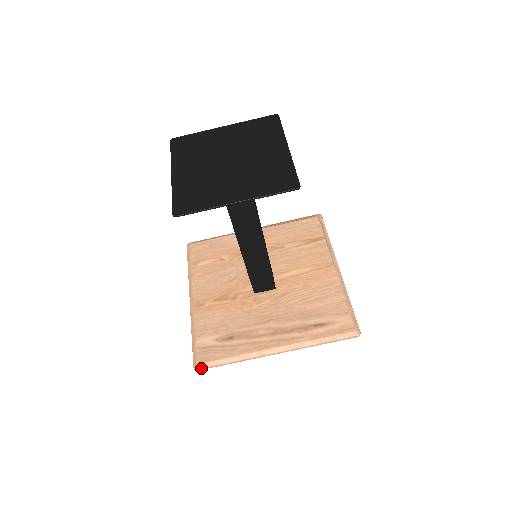
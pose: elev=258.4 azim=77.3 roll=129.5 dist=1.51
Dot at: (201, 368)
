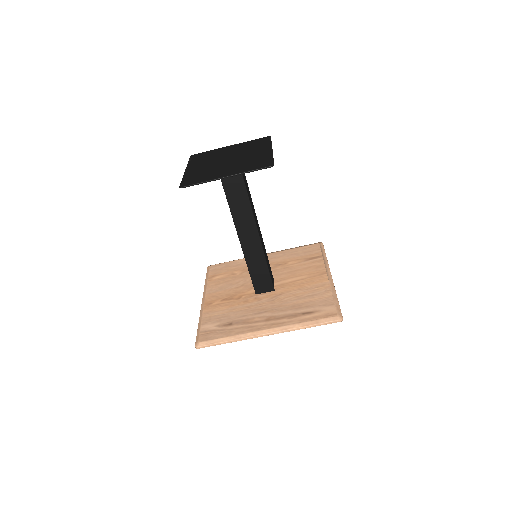
Dot at: (201, 346)
